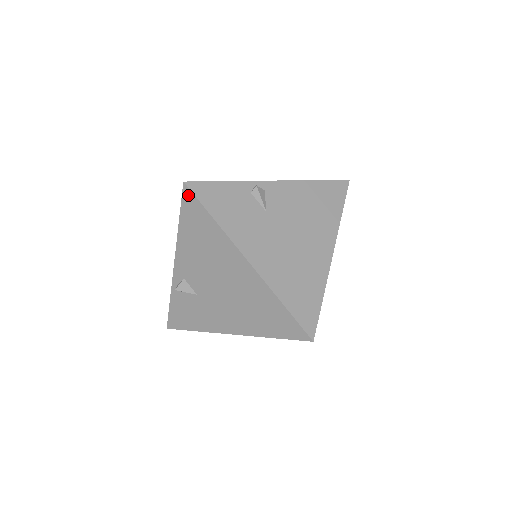
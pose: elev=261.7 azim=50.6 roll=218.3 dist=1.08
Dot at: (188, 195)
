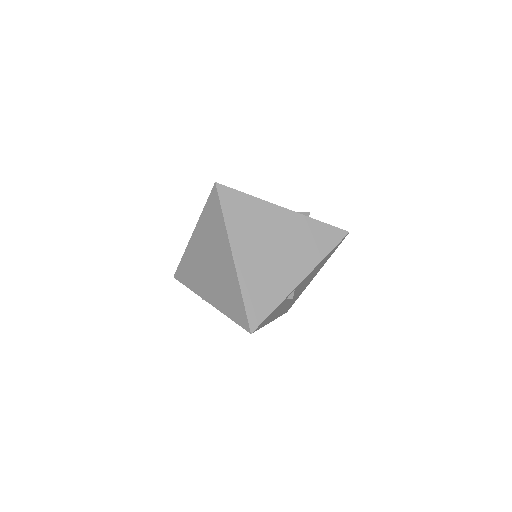
Dot at: occluded
